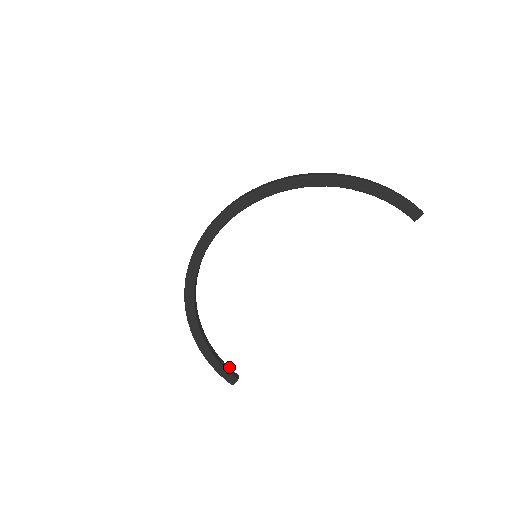
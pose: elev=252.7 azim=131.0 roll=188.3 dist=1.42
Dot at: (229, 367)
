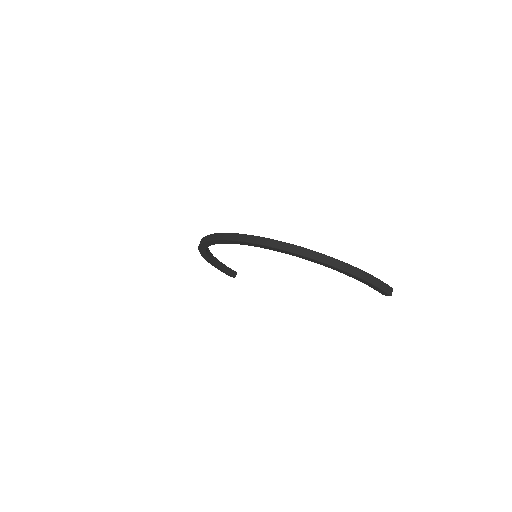
Dot at: (230, 269)
